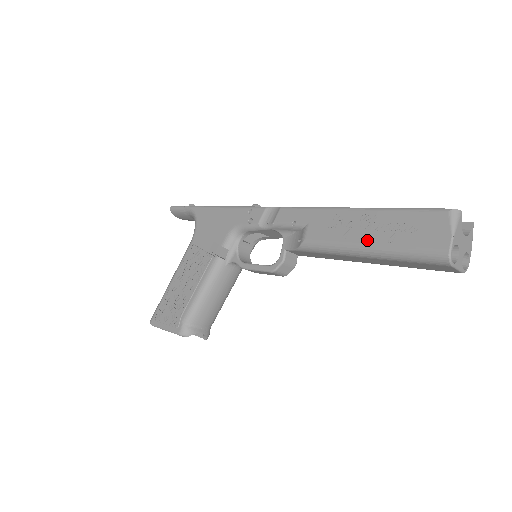
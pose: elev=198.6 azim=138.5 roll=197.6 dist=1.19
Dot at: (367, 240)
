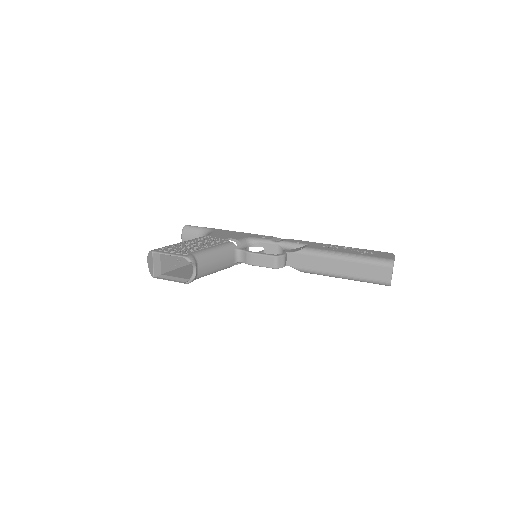
Dot at: (348, 252)
